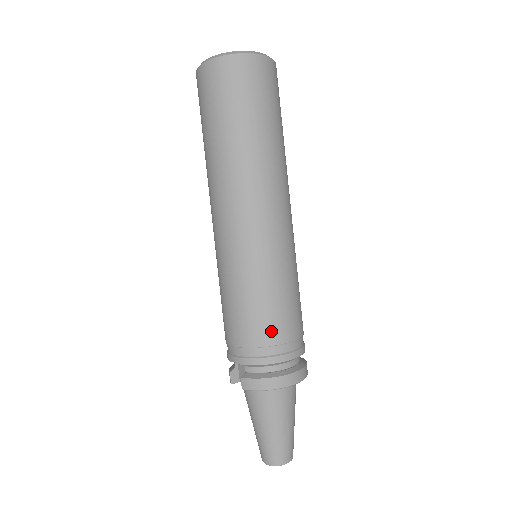
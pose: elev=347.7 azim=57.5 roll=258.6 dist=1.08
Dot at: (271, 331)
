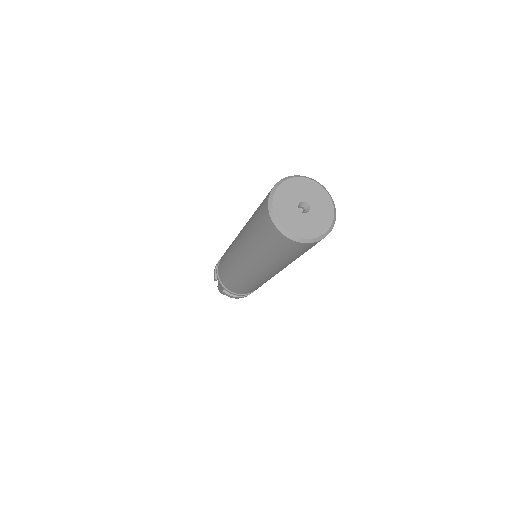
Dot at: occluded
